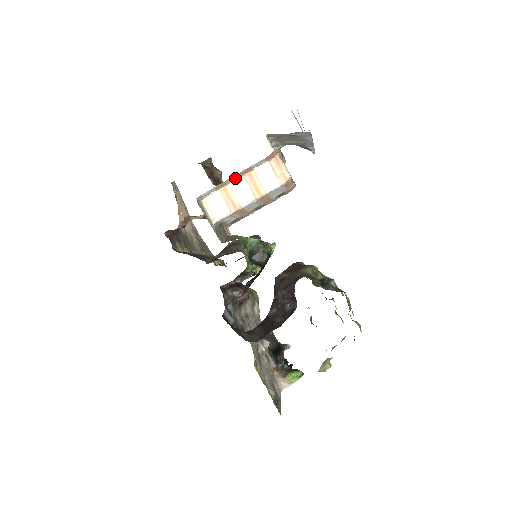
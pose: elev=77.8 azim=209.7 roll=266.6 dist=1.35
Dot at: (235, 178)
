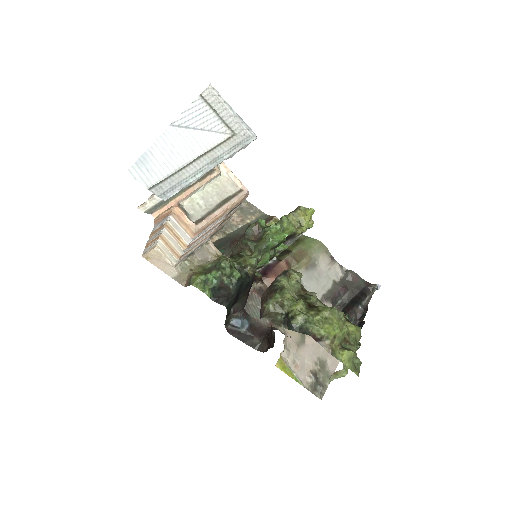
Dot at: (158, 232)
